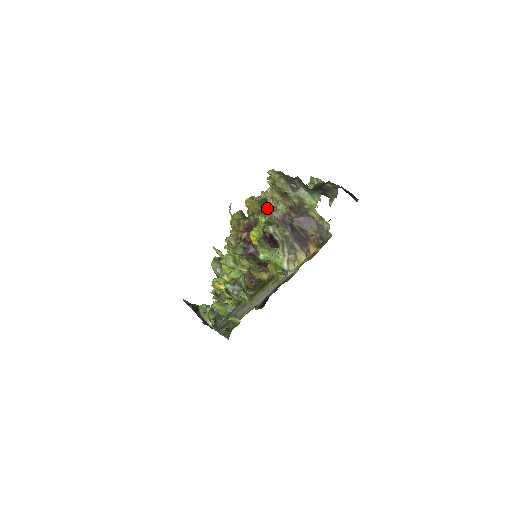
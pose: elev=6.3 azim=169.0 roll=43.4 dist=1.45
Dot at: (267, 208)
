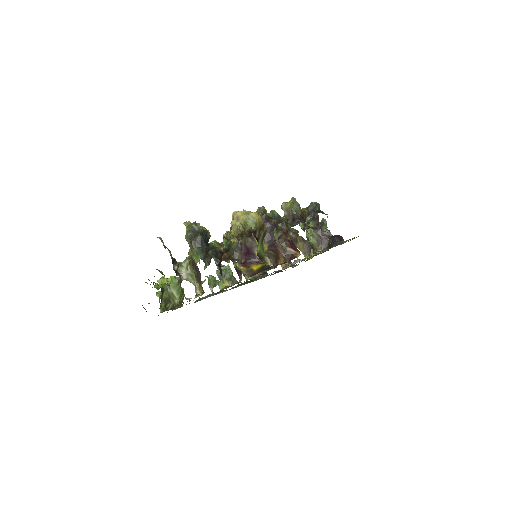
Dot at: occluded
